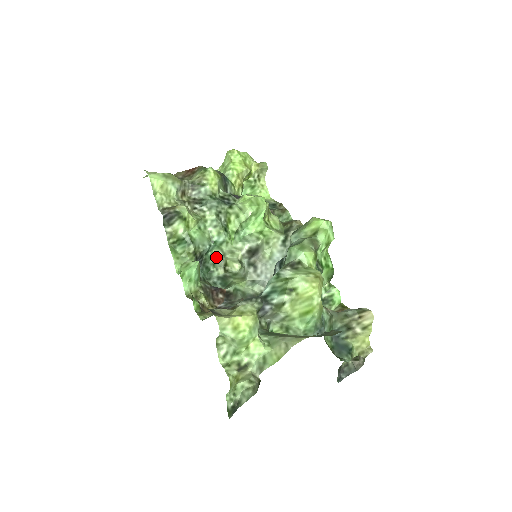
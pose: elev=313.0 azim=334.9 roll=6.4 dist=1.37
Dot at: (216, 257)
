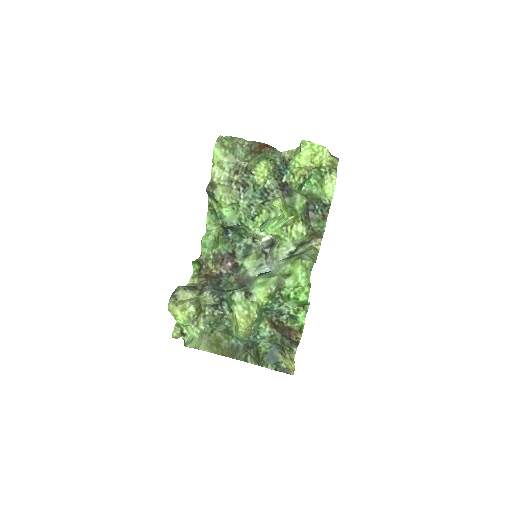
Dot at: (246, 231)
